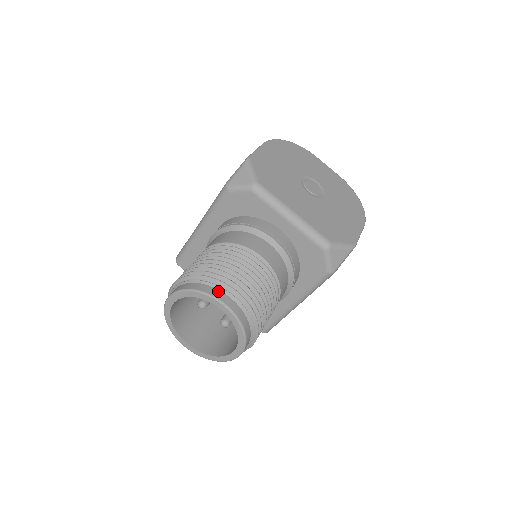
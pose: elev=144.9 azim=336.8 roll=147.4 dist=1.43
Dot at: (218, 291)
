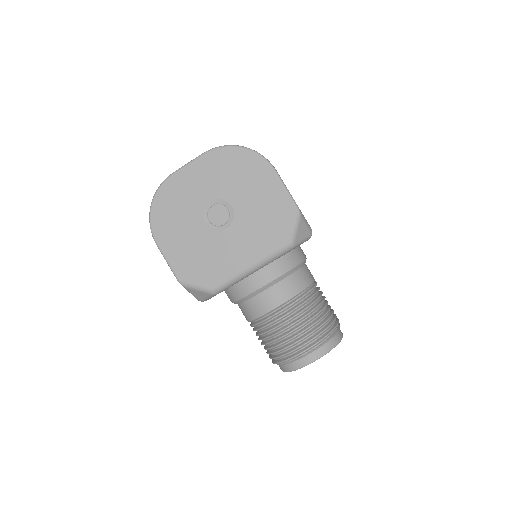
Dot at: (300, 361)
